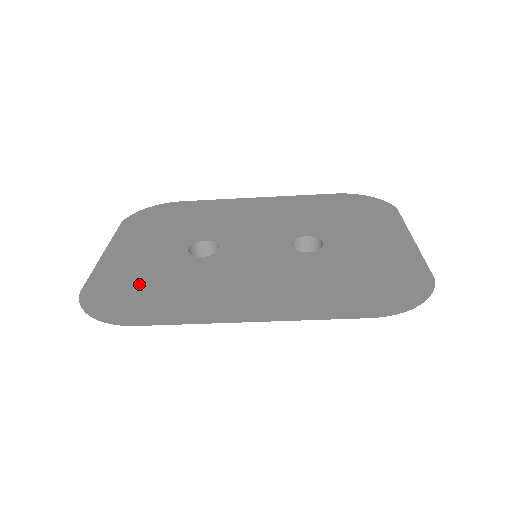
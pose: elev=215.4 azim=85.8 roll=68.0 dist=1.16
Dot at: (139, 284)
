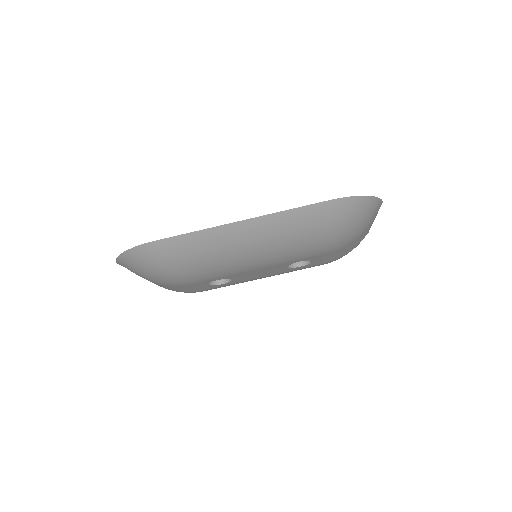
Dot at: occluded
